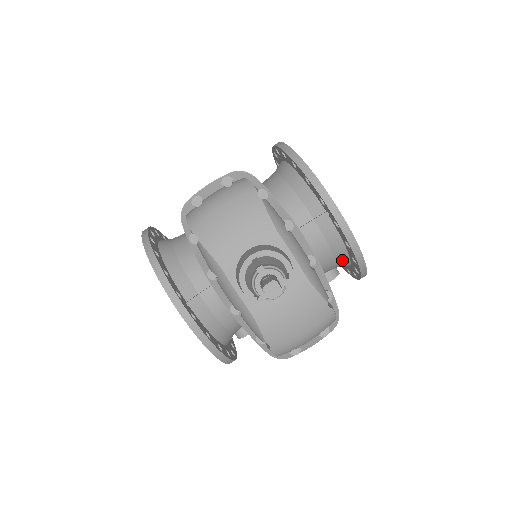
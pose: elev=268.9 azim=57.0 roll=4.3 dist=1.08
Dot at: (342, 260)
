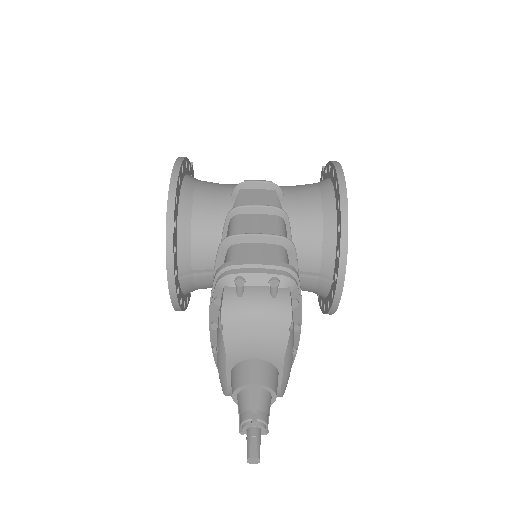
Dot at: occluded
